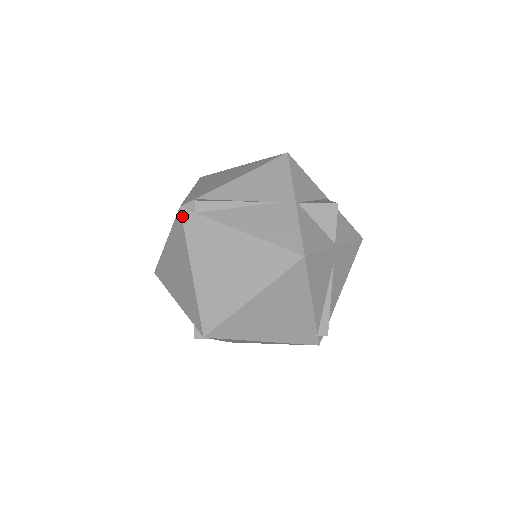
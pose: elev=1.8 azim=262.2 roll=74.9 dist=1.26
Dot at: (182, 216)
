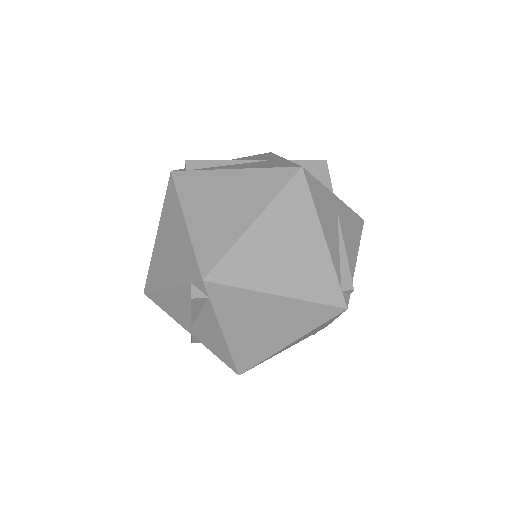
Dot at: (173, 177)
